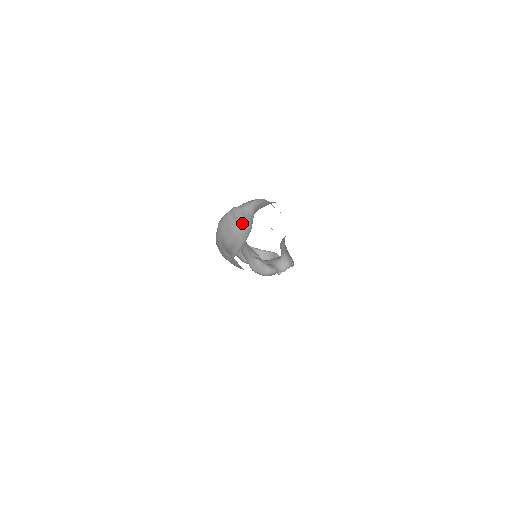
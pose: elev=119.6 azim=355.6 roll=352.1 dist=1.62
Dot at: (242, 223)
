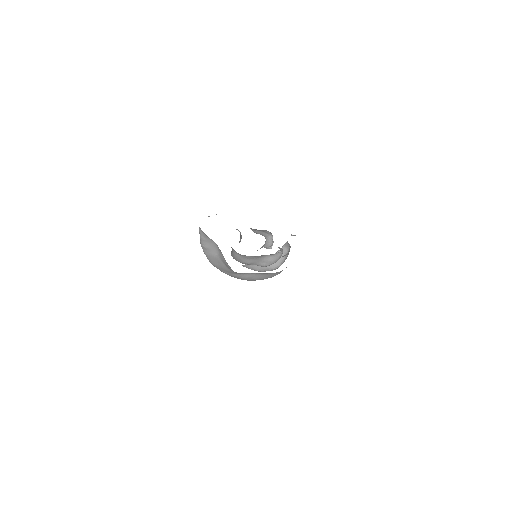
Dot at: (212, 247)
